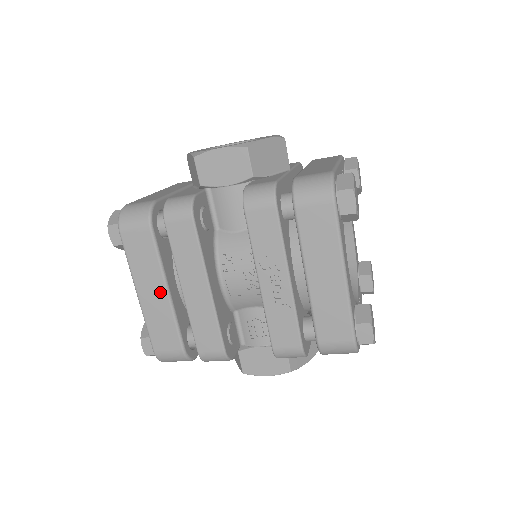
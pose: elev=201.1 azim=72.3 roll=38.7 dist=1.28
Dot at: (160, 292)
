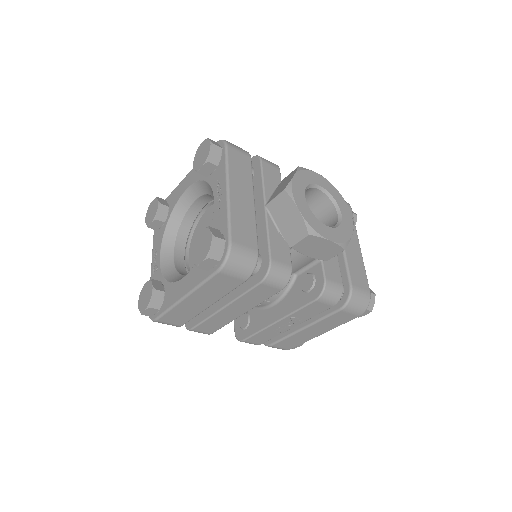
Dot at: (206, 304)
